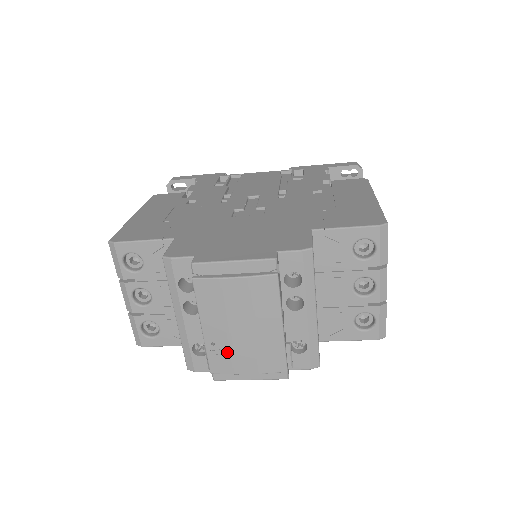
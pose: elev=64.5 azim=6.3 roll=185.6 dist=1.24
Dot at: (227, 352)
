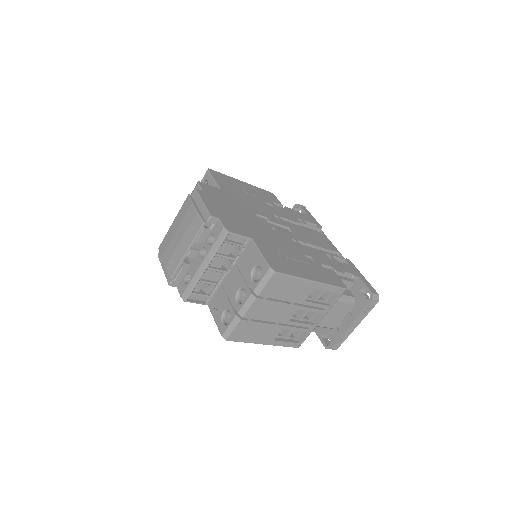
Dot at: (168, 243)
